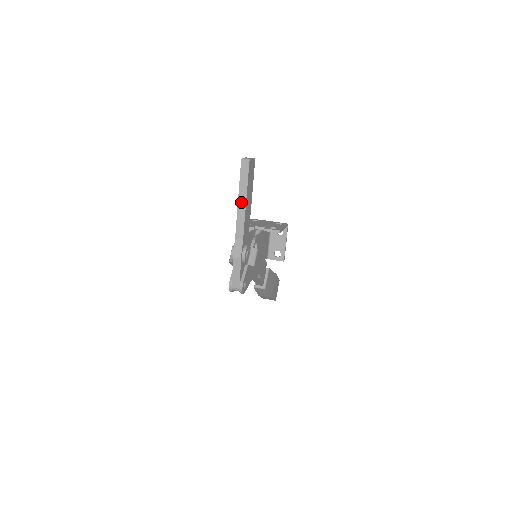
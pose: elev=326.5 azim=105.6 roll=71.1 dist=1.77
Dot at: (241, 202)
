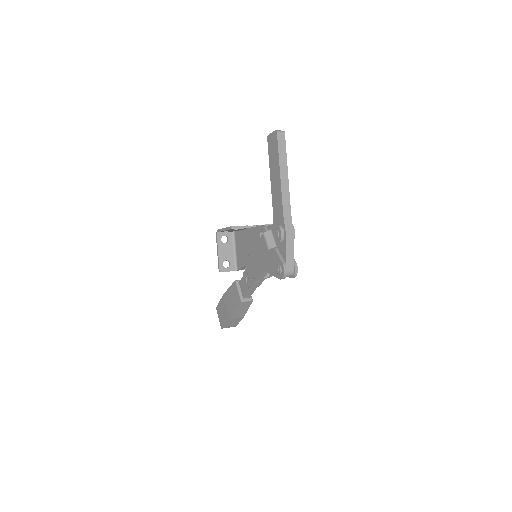
Dot at: (283, 175)
